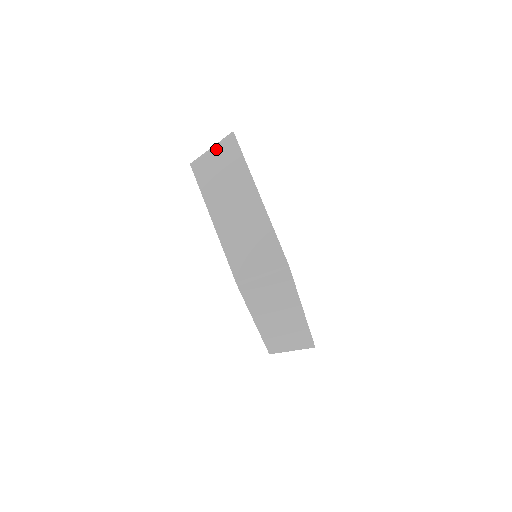
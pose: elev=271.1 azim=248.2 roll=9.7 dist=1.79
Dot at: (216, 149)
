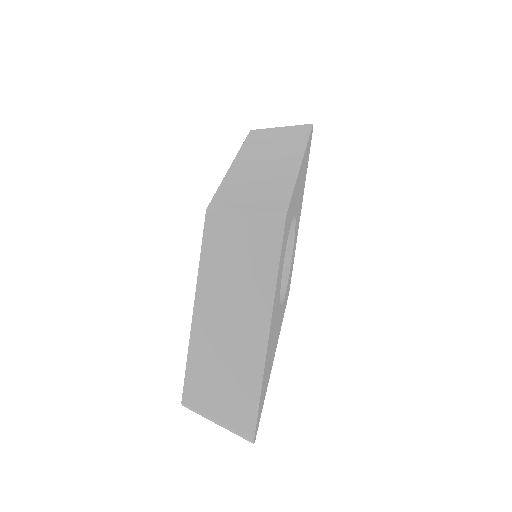
Dot at: (286, 127)
